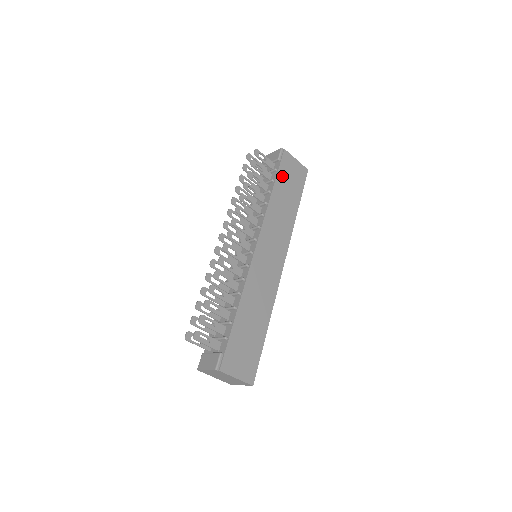
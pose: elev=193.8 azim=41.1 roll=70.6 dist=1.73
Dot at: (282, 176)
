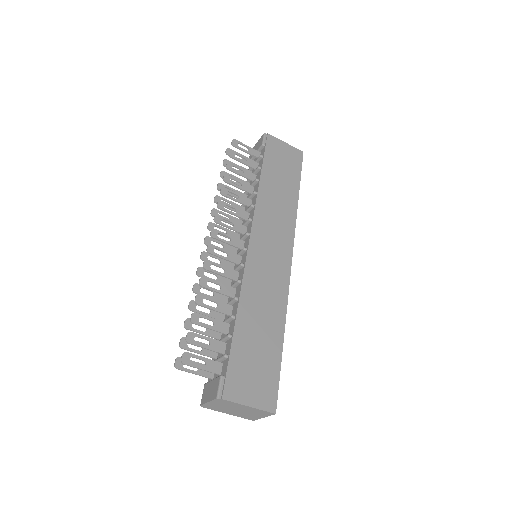
Dot at: (270, 161)
